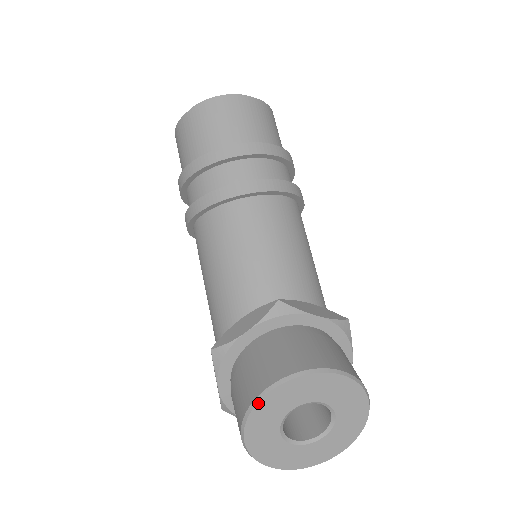
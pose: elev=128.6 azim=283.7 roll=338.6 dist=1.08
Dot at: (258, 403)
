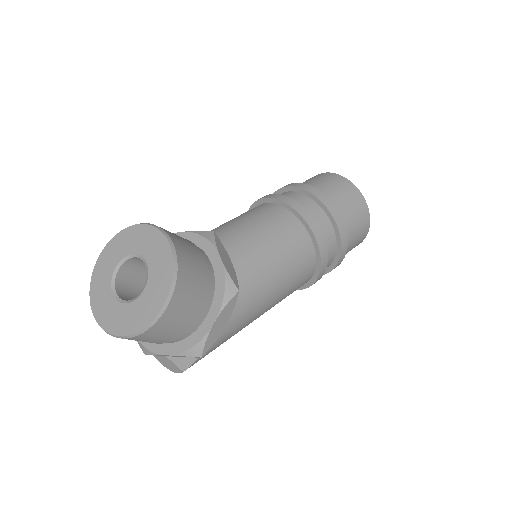
Dot at: (126, 229)
